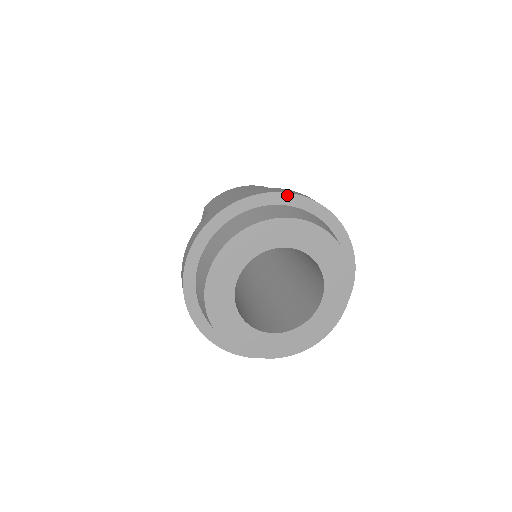
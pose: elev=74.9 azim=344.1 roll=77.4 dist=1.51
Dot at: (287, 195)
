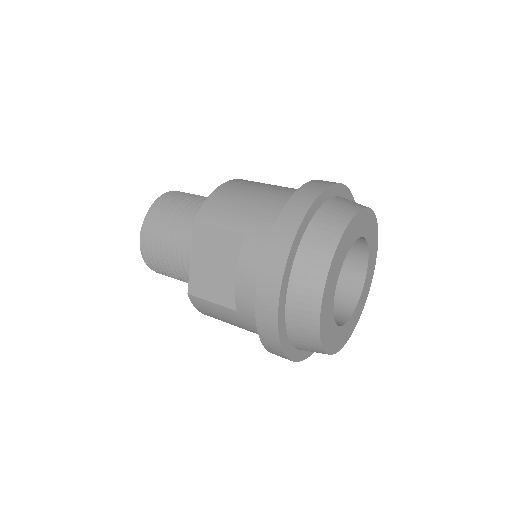
Dot at: (333, 187)
